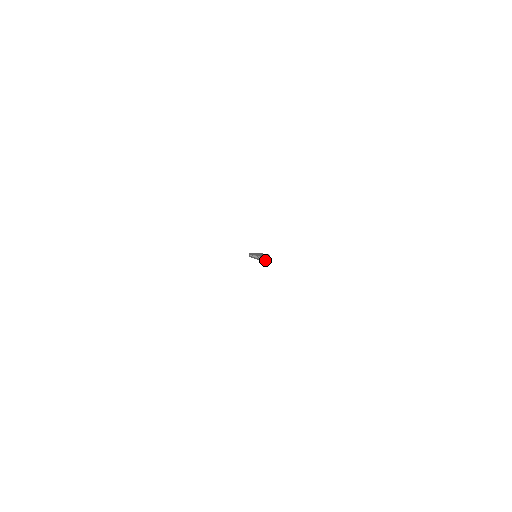
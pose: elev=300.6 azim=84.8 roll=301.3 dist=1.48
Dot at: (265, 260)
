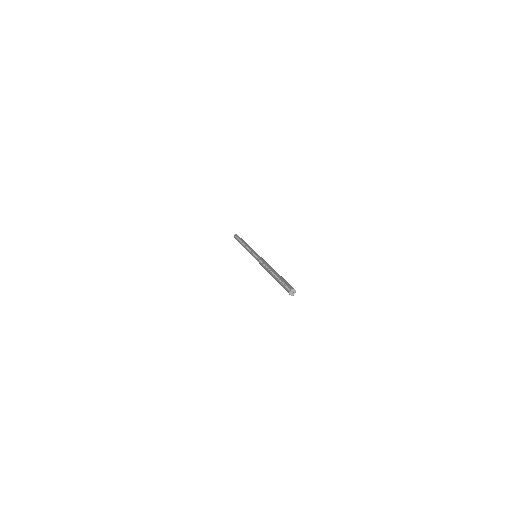
Dot at: (291, 293)
